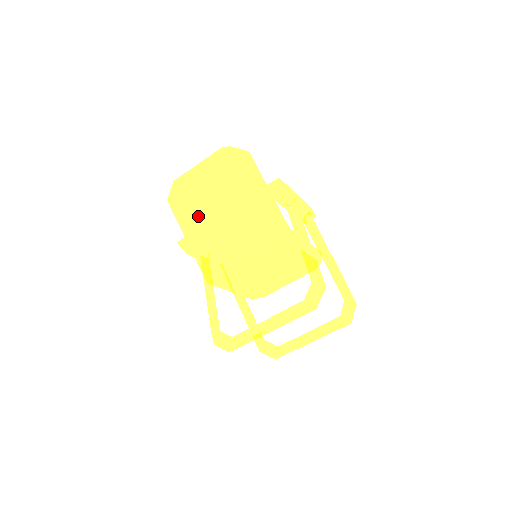
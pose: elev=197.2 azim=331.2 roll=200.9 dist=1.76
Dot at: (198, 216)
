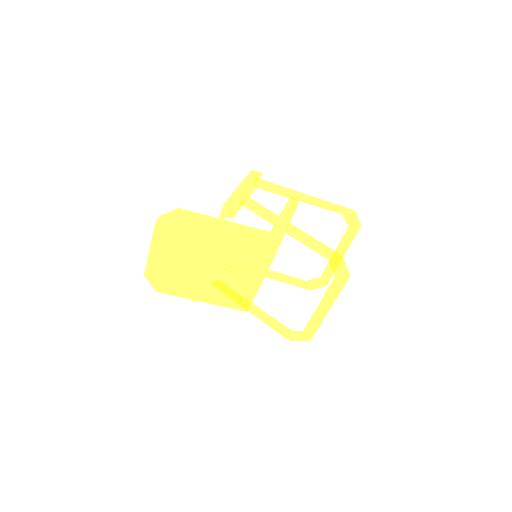
Dot at: (193, 283)
